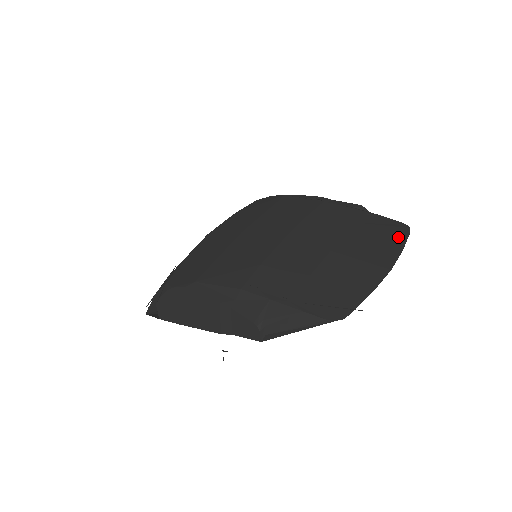
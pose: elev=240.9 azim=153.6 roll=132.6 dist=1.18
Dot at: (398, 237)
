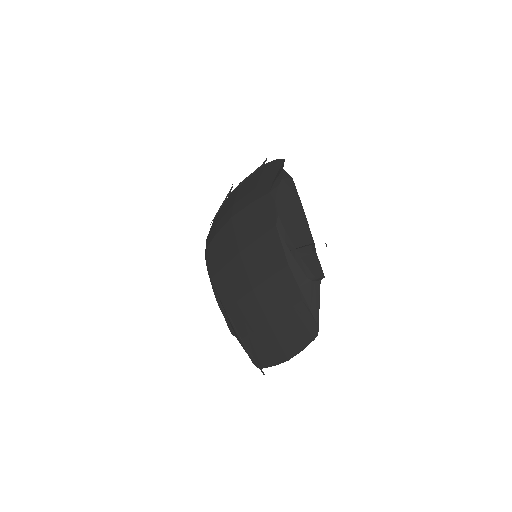
Dot at: (306, 338)
